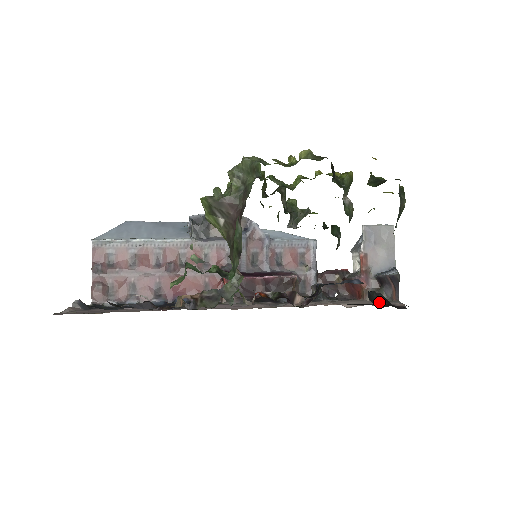
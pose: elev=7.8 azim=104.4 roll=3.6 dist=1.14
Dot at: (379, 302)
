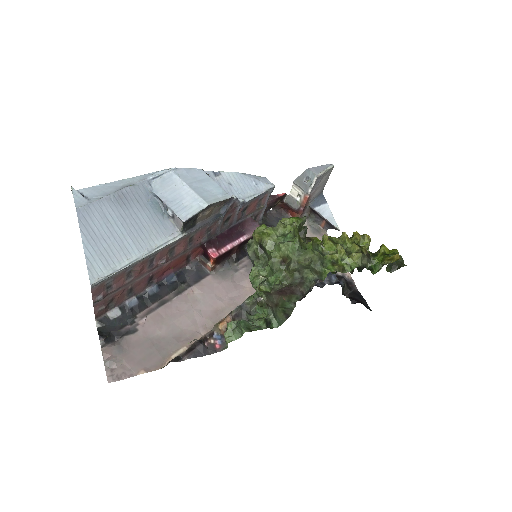
Dot at: (345, 289)
